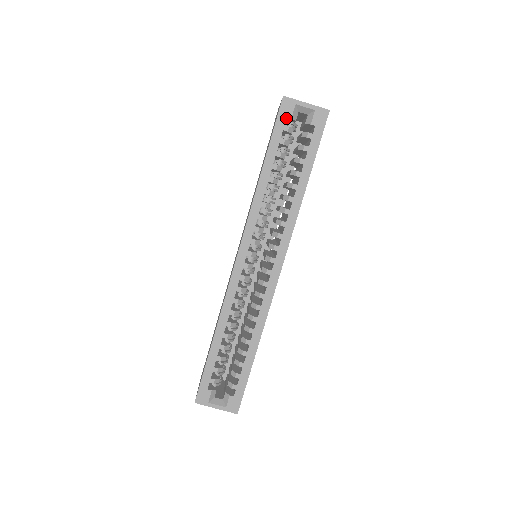
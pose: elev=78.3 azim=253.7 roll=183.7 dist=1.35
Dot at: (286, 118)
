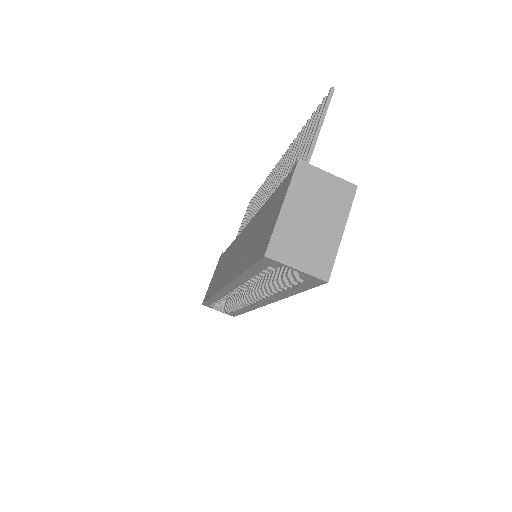
Dot at: (268, 266)
